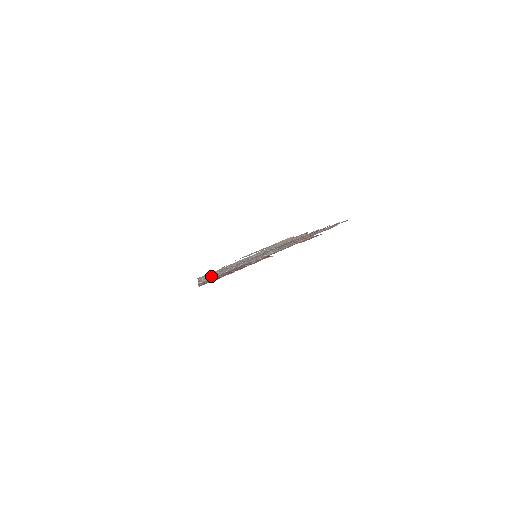
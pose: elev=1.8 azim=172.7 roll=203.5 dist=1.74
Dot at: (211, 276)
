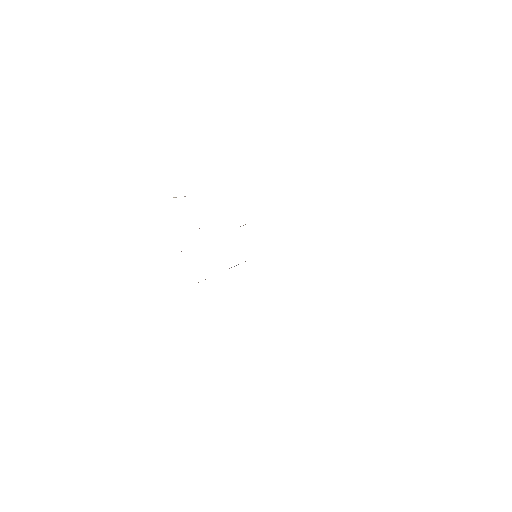
Dot at: occluded
